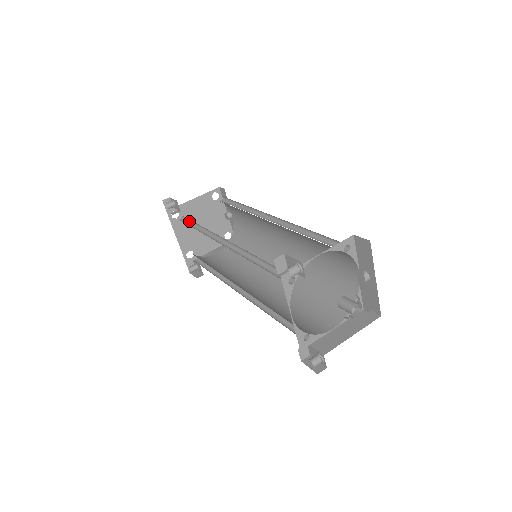
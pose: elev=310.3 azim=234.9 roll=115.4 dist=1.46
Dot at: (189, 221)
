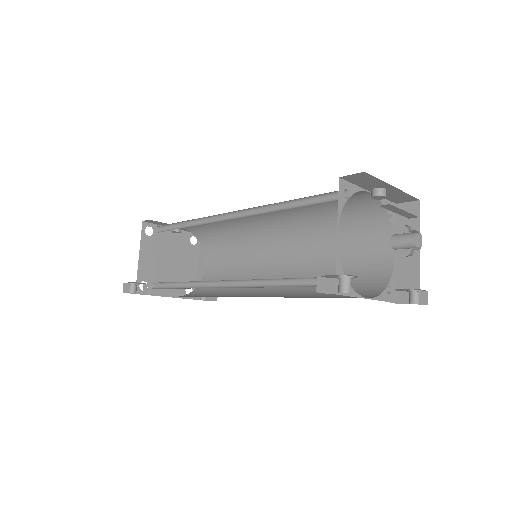
Dot at: (164, 283)
